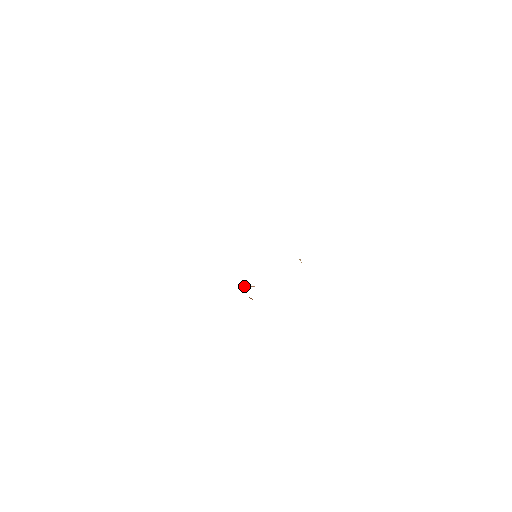
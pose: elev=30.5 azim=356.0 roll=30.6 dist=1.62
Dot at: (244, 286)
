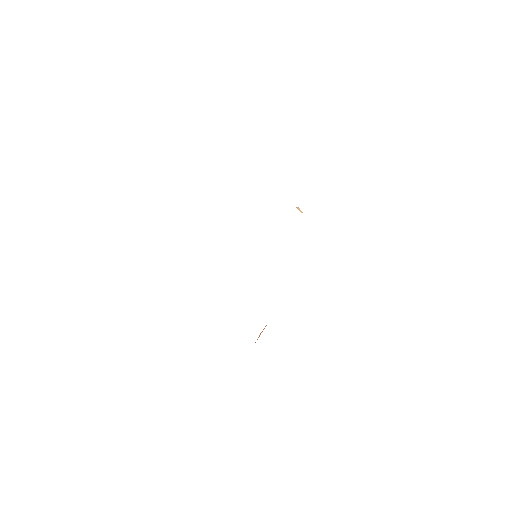
Dot at: occluded
